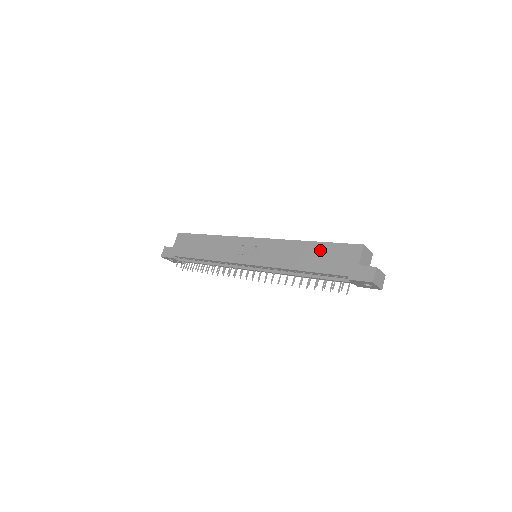
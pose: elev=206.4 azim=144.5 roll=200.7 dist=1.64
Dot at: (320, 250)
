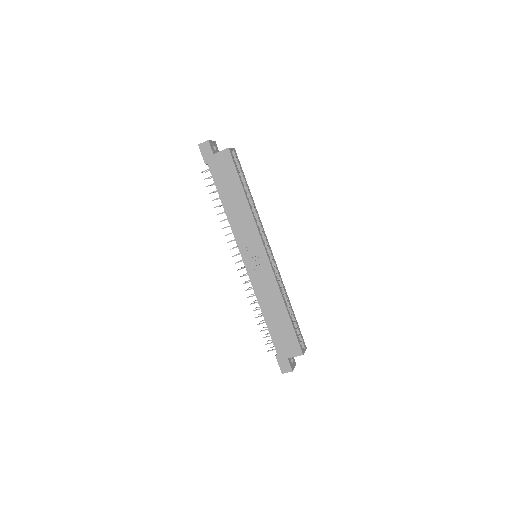
Dot at: (284, 323)
